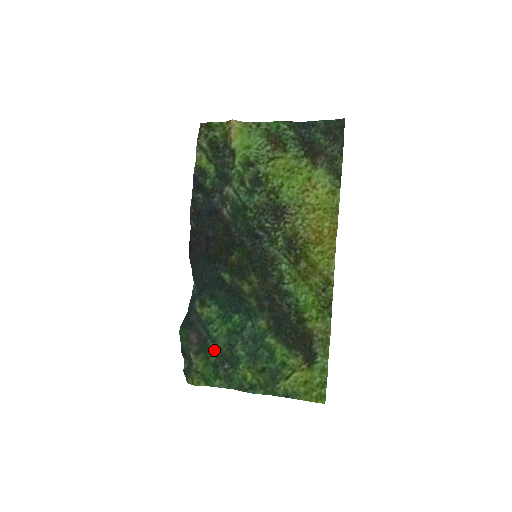
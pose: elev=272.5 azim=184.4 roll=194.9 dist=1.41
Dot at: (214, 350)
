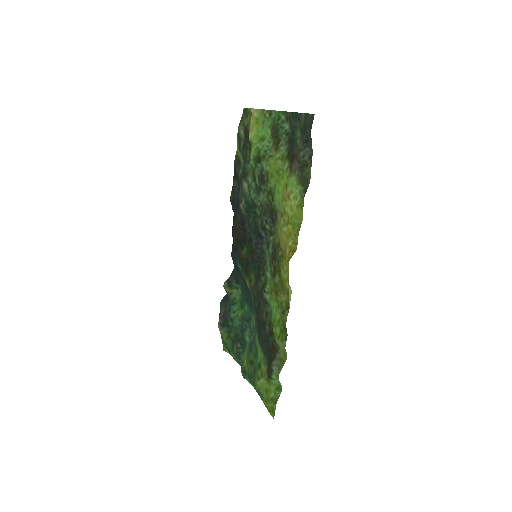
Dot at: (233, 328)
